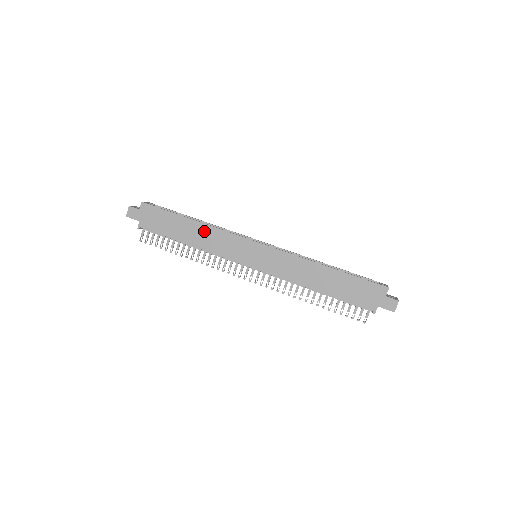
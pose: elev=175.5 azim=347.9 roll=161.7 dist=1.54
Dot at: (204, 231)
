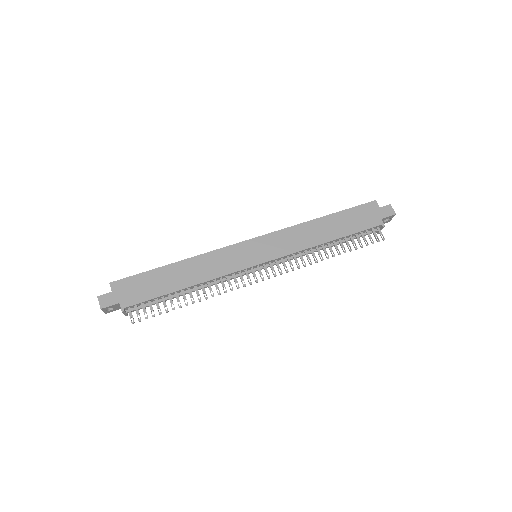
Dot at: (194, 265)
